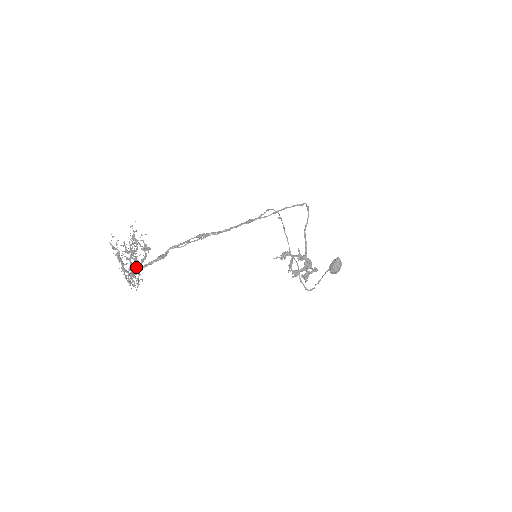
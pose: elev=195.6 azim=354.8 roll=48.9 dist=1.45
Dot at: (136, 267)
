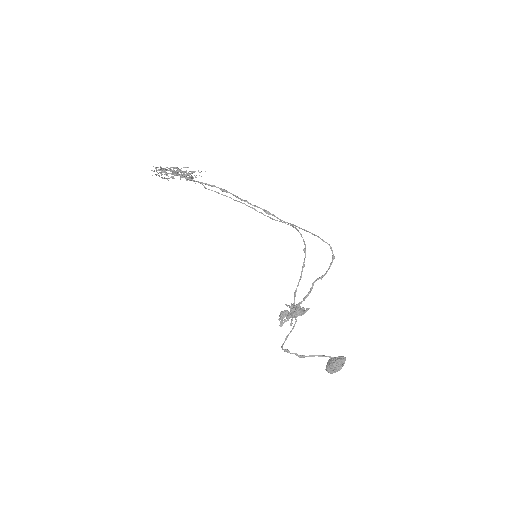
Dot at: (170, 170)
